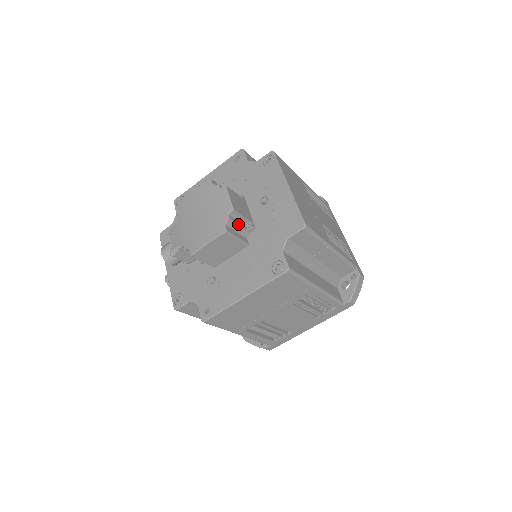
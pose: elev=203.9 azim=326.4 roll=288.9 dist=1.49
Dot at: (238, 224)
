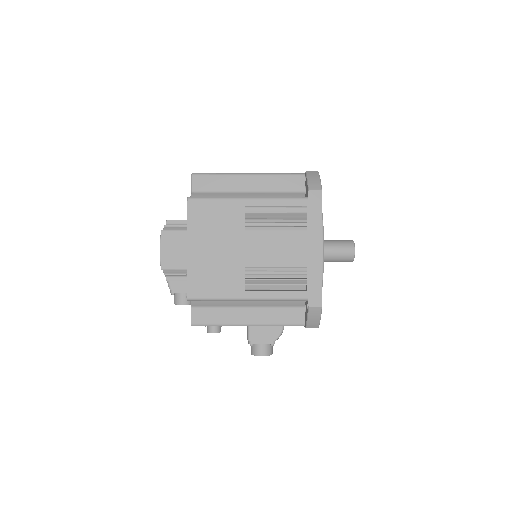
Dot at: (177, 226)
